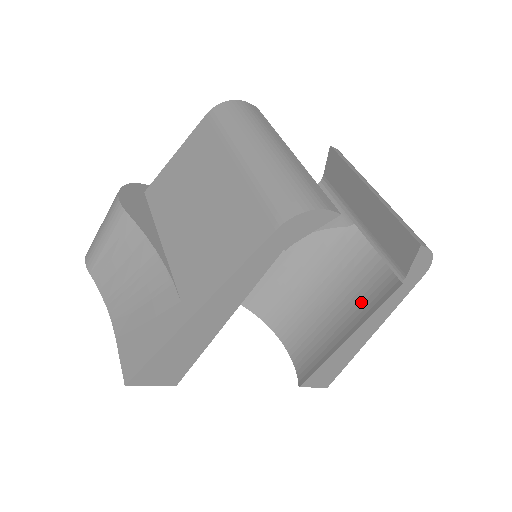
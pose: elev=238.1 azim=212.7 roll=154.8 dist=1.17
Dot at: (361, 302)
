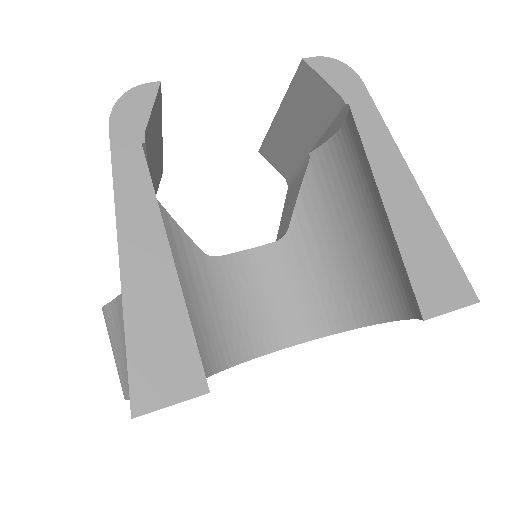
Dot at: (366, 175)
